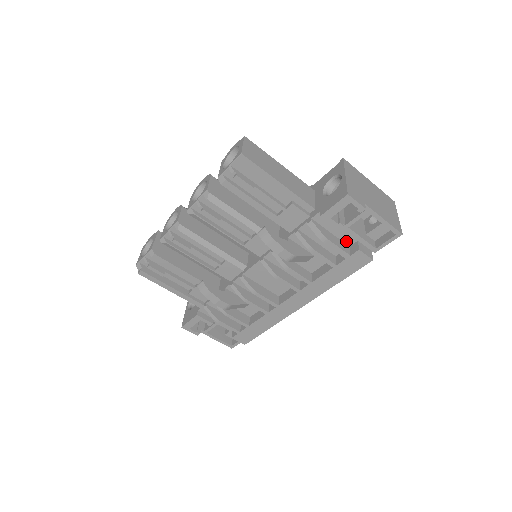
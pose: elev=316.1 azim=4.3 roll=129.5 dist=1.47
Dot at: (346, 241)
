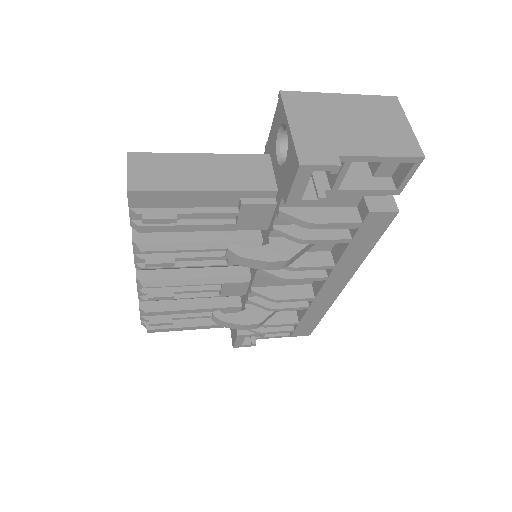
Dot at: (347, 204)
